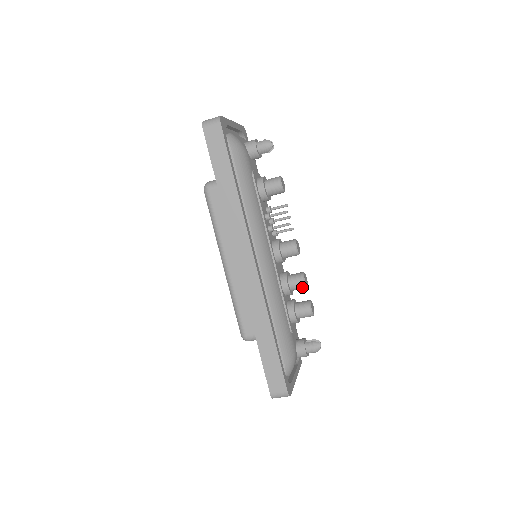
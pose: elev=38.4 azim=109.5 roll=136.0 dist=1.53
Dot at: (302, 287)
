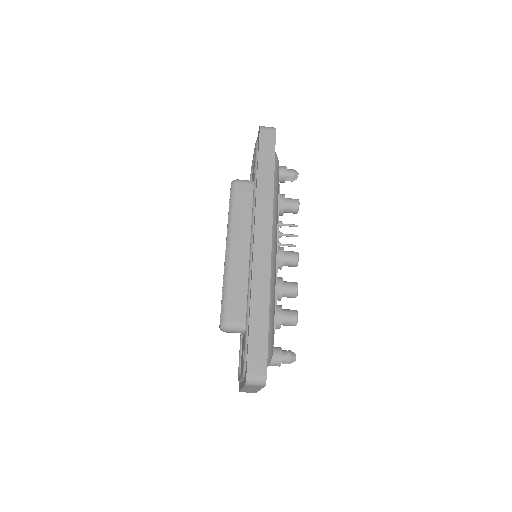
Dot at: (294, 293)
